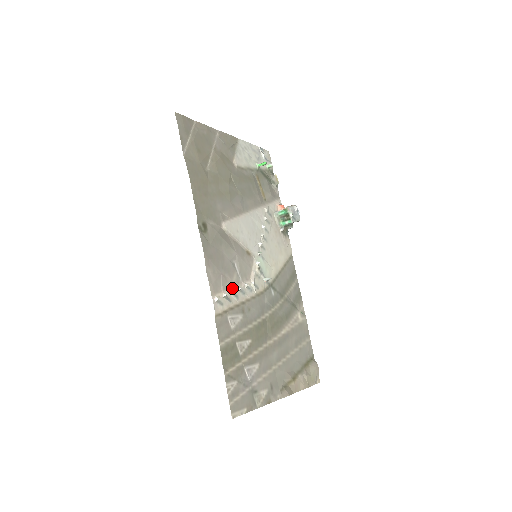
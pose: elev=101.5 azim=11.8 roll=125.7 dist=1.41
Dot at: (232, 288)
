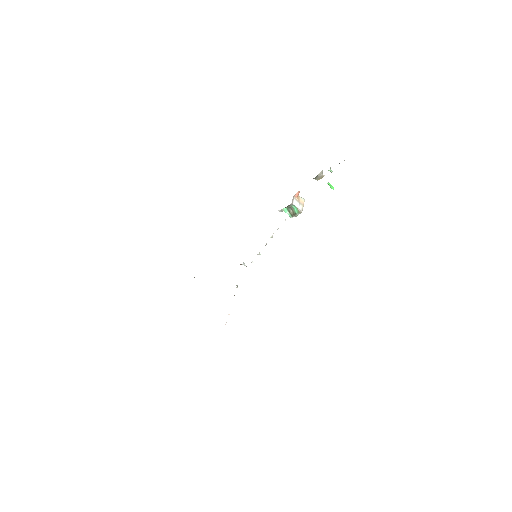
Dot at: occluded
